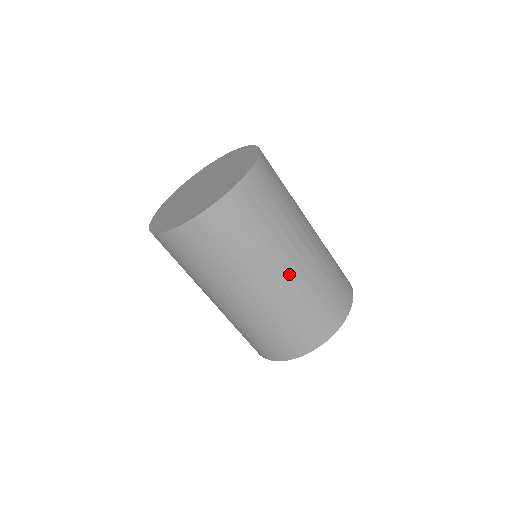
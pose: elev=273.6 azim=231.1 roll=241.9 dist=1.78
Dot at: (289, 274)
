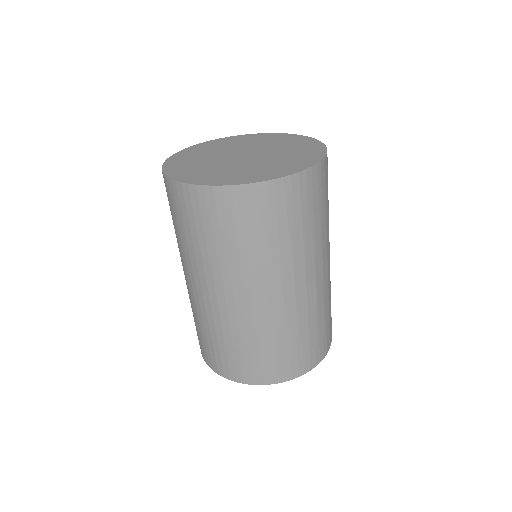
Dot at: (284, 298)
